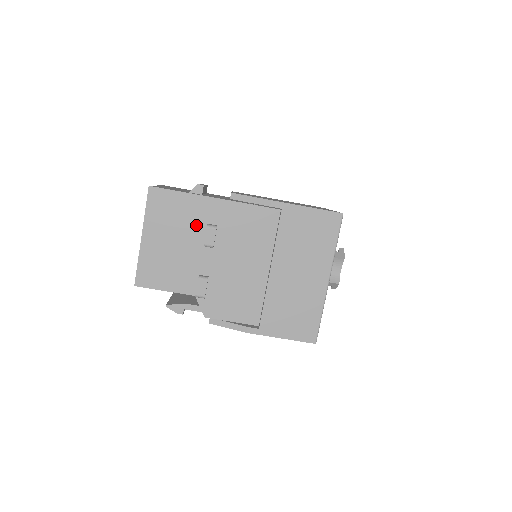
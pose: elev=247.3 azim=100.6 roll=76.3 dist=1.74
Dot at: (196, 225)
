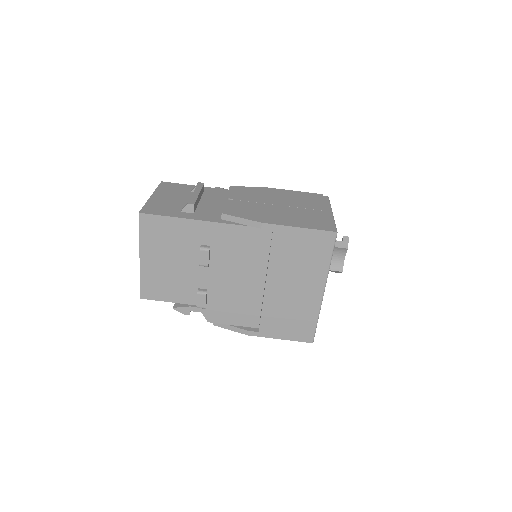
Dot at: (190, 246)
